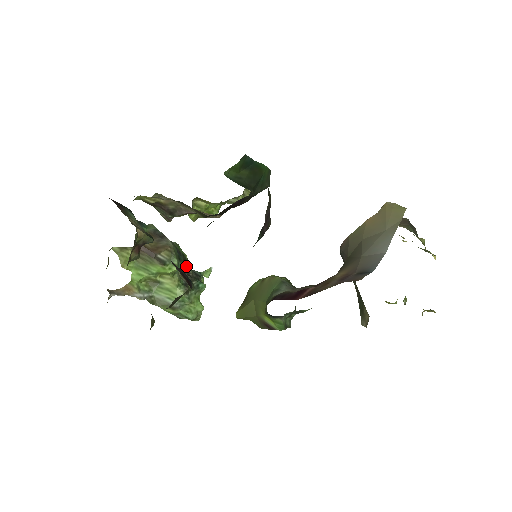
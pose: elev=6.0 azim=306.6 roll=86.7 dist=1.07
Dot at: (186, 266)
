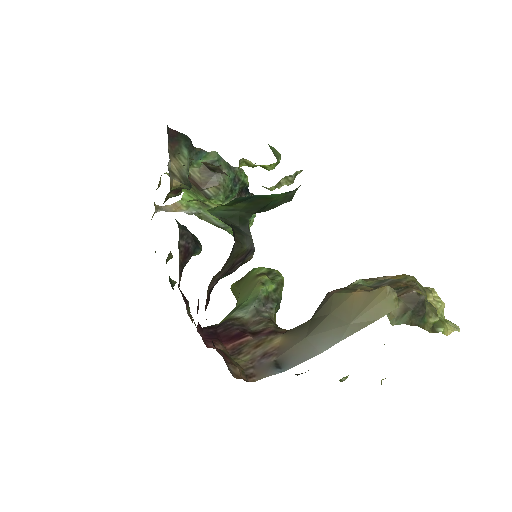
Dot at: (243, 193)
